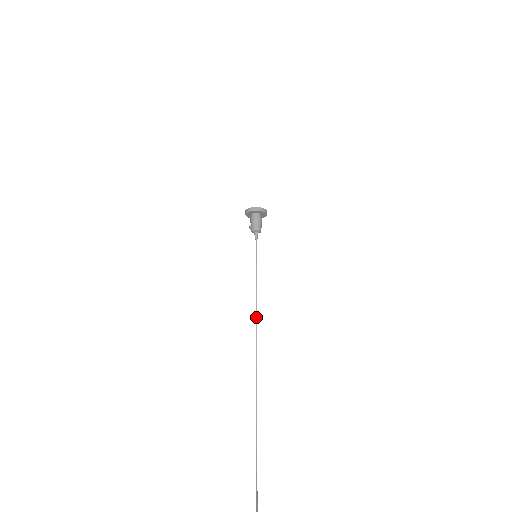
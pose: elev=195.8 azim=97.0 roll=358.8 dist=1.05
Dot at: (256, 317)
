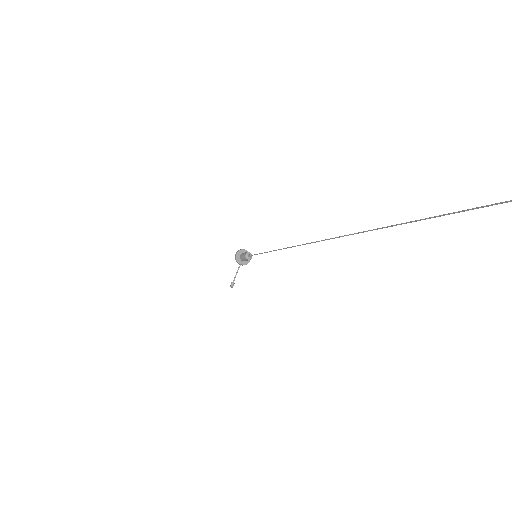
Dot at: (279, 249)
